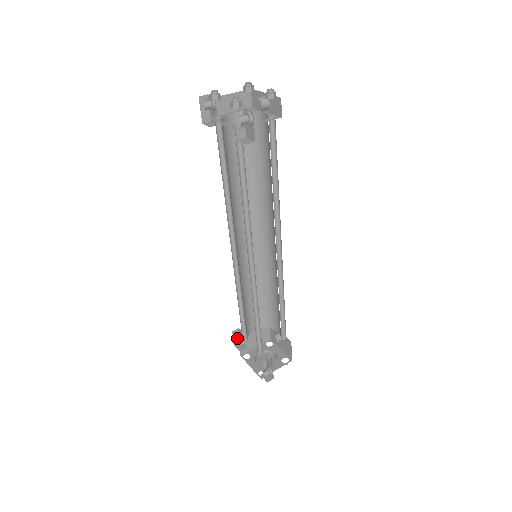
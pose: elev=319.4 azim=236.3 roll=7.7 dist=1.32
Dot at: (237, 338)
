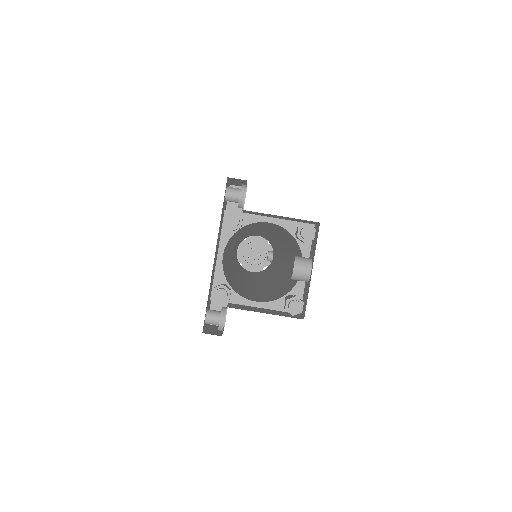
Dot at: occluded
